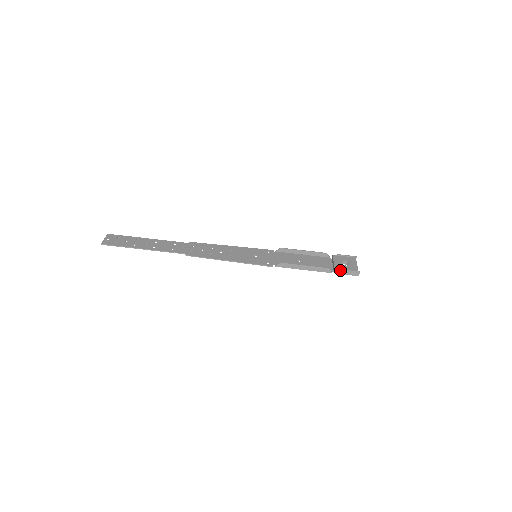
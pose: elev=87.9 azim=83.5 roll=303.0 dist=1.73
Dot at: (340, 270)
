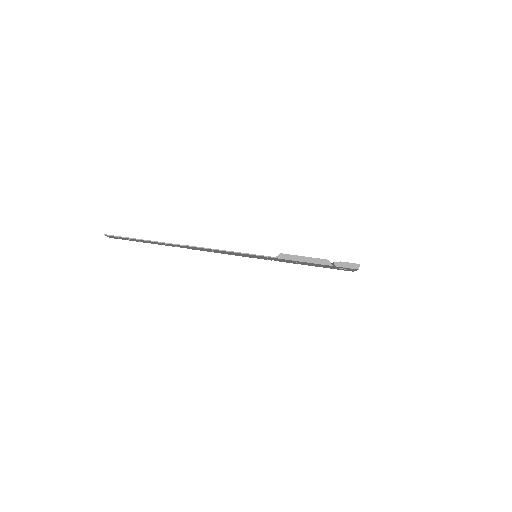
Dot at: (340, 262)
